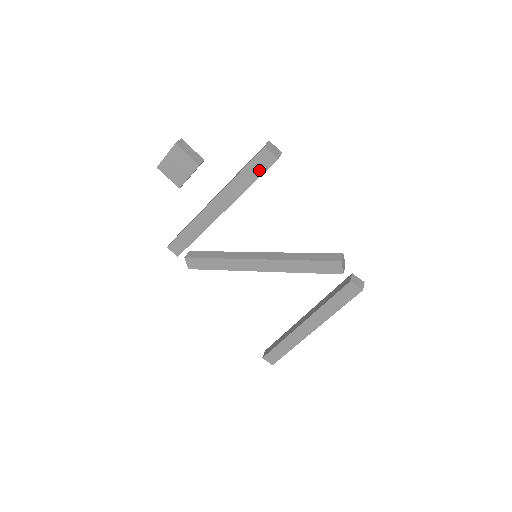
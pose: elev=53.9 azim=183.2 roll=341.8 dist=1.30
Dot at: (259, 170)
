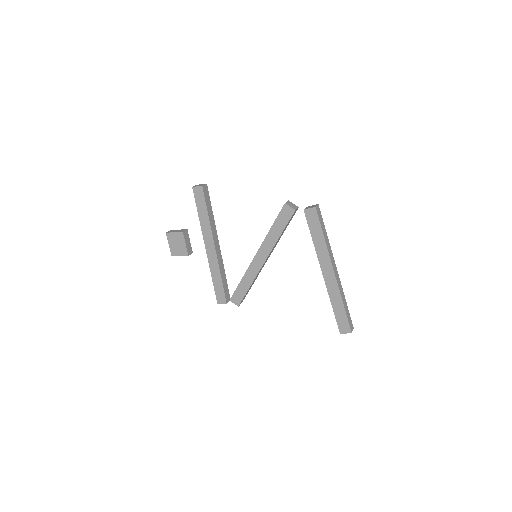
Dot at: (202, 202)
